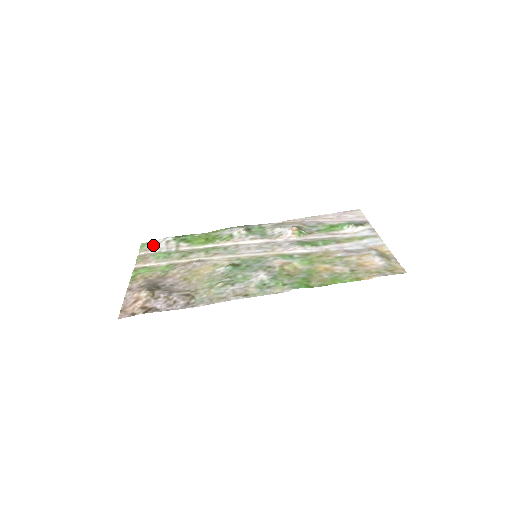
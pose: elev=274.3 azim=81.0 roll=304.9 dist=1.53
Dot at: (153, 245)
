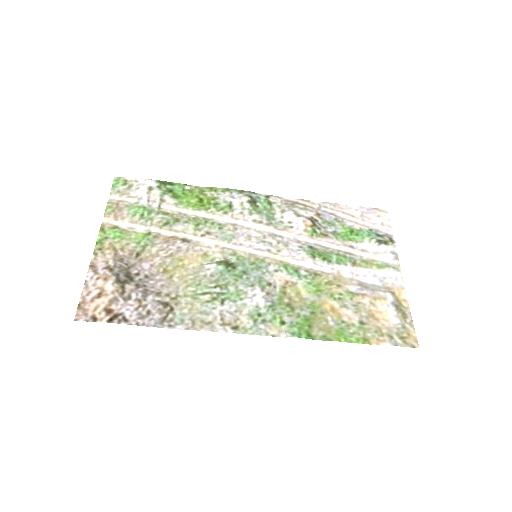
Dot at: (130, 187)
